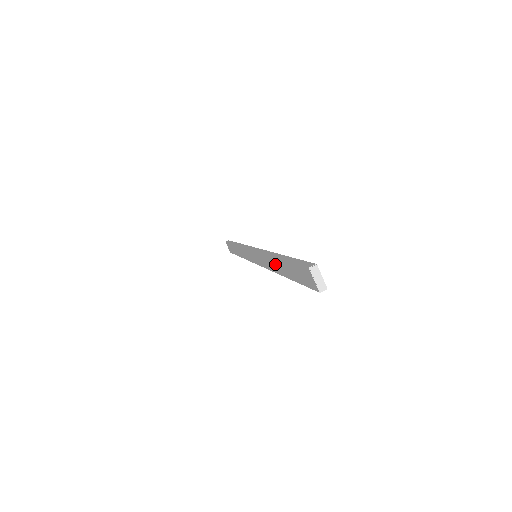
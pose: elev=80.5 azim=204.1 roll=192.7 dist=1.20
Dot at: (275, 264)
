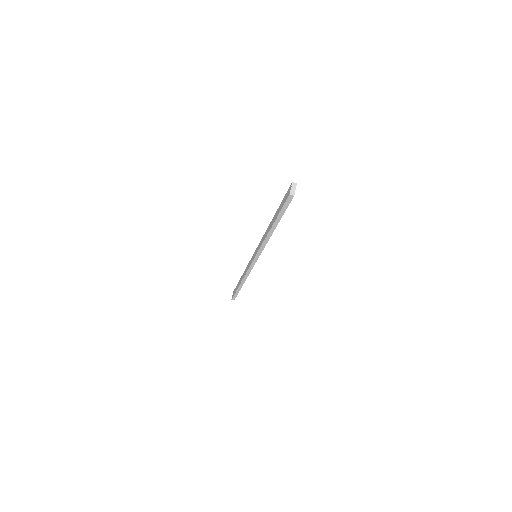
Dot at: (270, 226)
